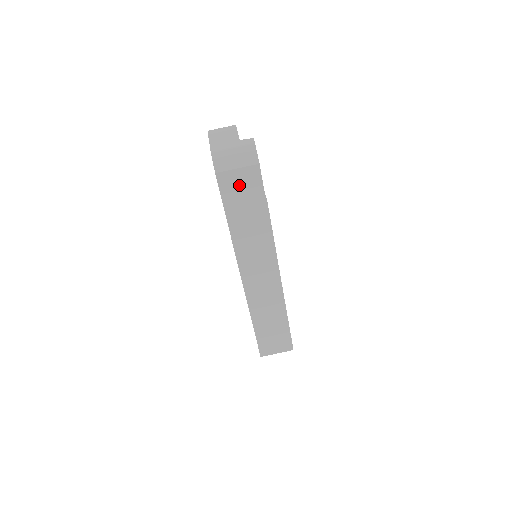
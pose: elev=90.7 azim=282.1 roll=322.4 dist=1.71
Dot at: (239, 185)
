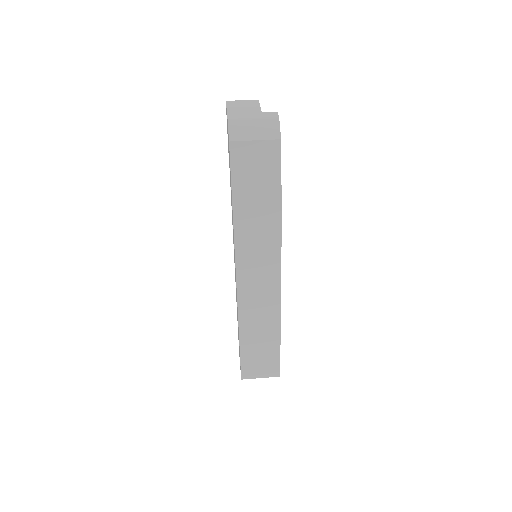
Dot at: (254, 161)
